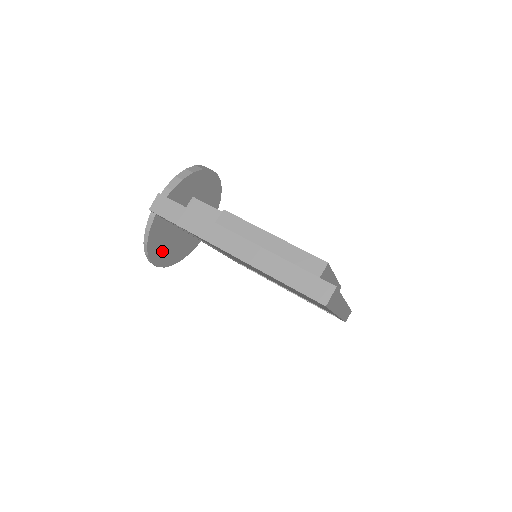
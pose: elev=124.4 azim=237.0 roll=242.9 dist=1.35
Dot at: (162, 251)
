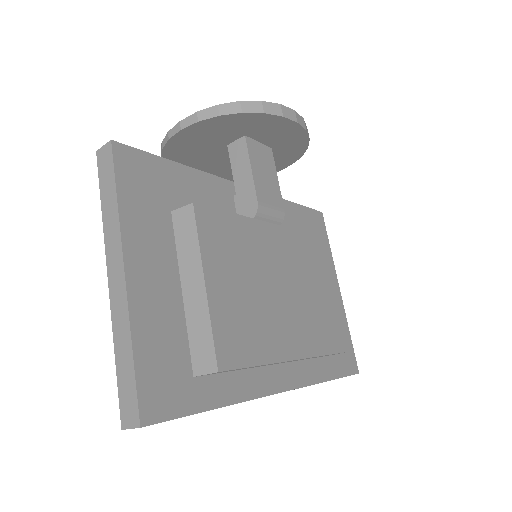
Dot at: occluded
